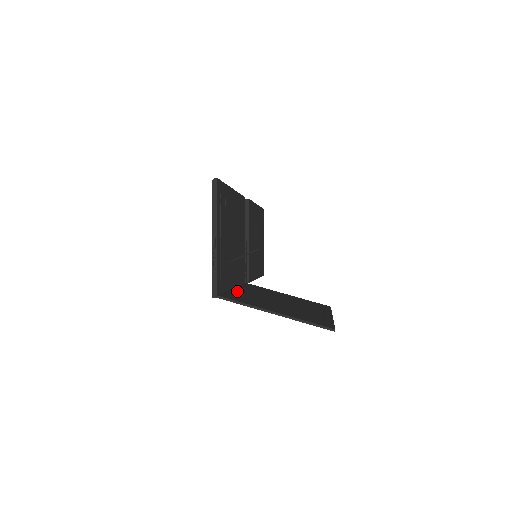
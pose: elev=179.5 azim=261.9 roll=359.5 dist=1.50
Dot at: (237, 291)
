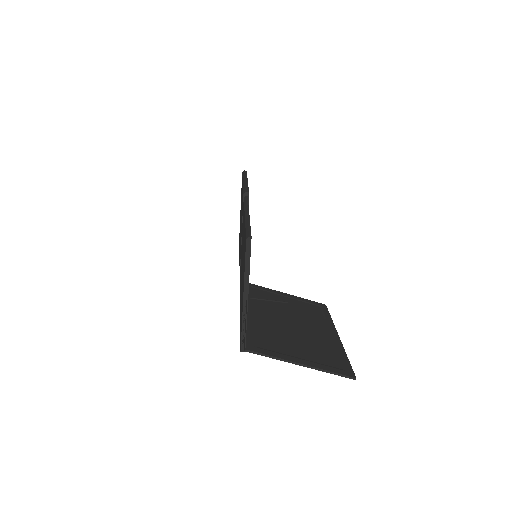
Dot at: (251, 319)
